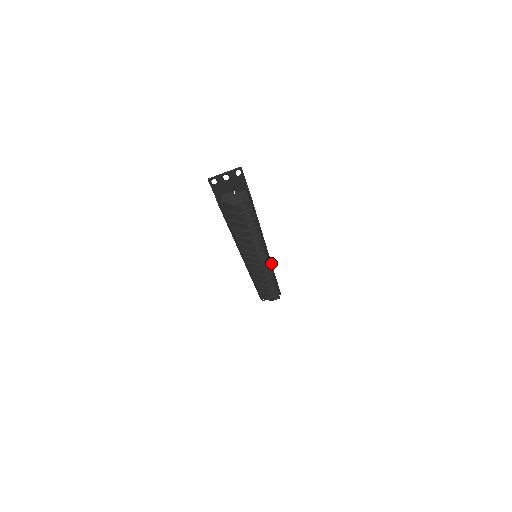
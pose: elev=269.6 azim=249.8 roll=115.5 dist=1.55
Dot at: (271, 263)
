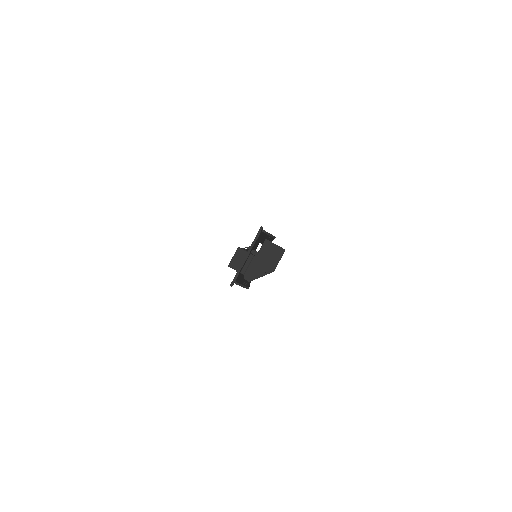
Dot at: occluded
